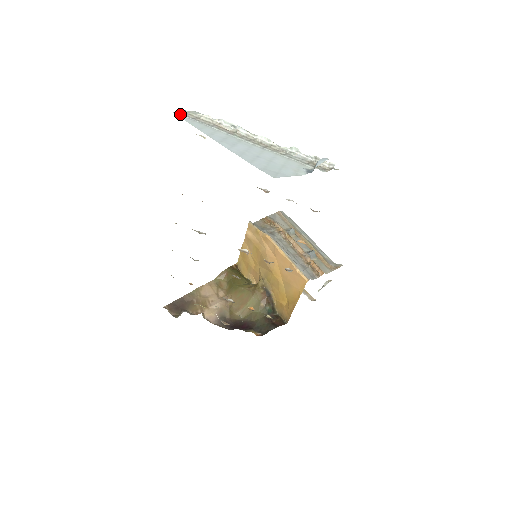
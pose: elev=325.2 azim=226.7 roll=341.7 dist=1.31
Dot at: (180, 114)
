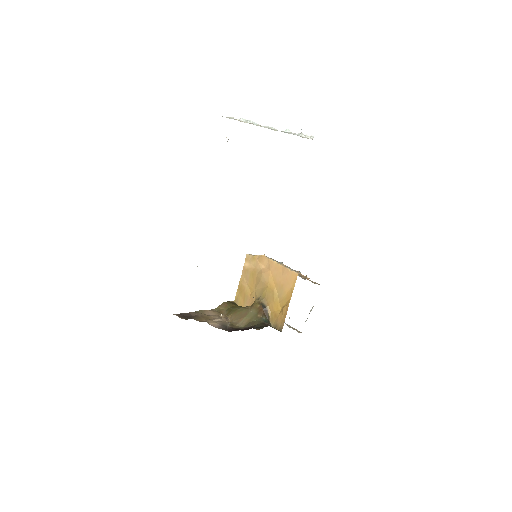
Dot at: occluded
